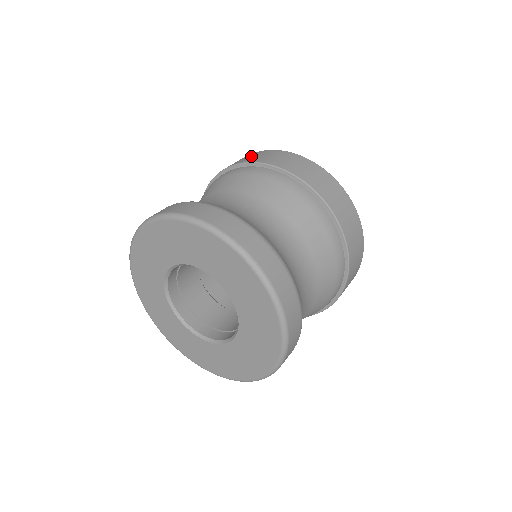
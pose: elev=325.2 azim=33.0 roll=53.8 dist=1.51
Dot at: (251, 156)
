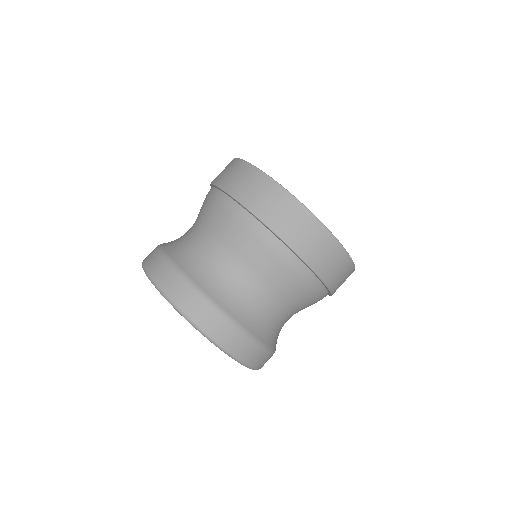
Dot at: (241, 179)
